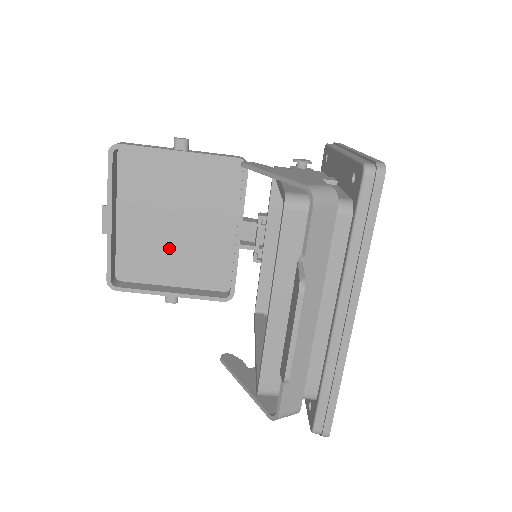
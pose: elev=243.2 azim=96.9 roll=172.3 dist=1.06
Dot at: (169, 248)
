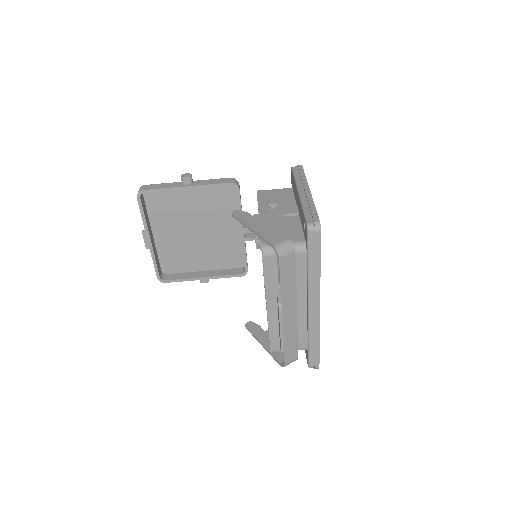
Dot at: (195, 247)
